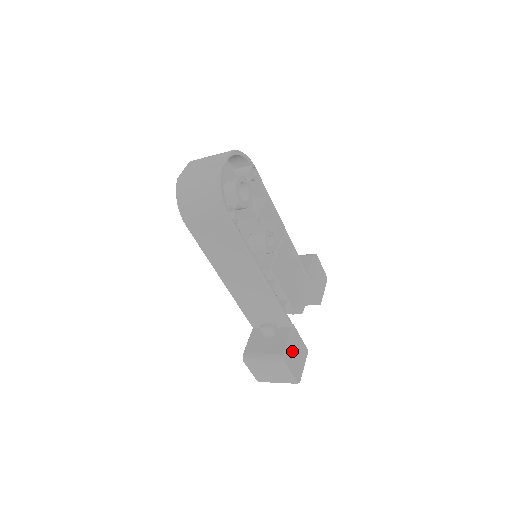
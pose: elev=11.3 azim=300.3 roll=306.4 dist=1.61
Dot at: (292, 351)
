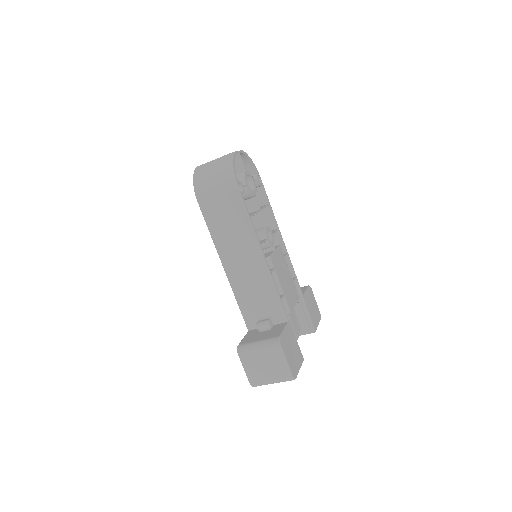
Dot at: (288, 343)
